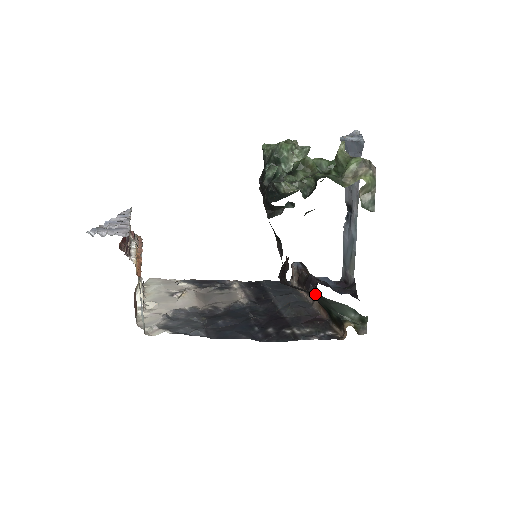
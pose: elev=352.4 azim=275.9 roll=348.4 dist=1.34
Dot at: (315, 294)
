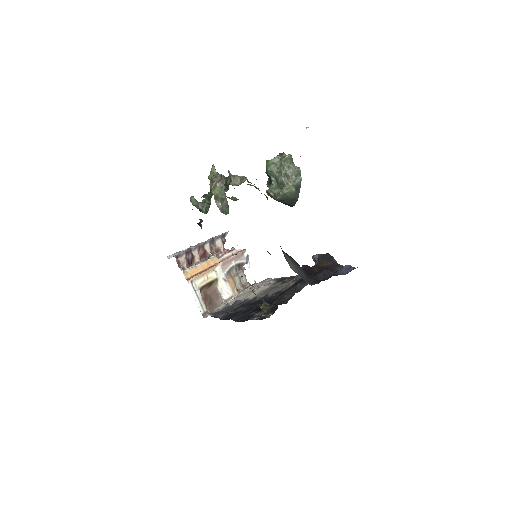
Dot at: occluded
